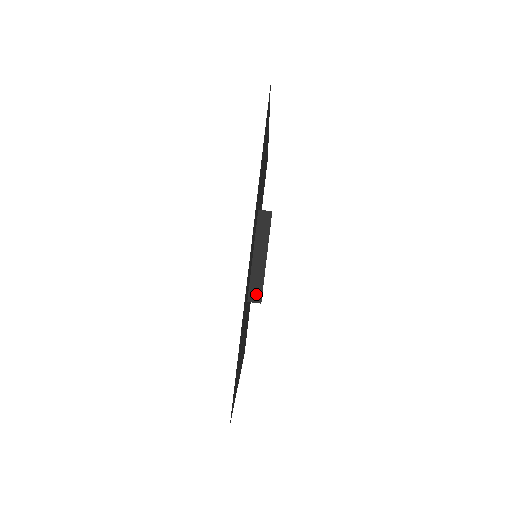
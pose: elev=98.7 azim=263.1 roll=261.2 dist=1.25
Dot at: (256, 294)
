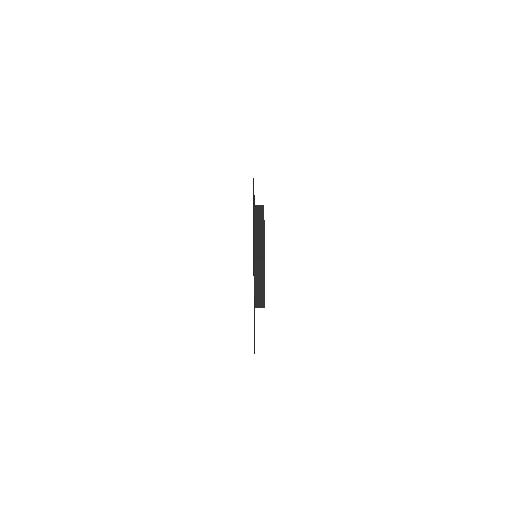
Dot at: (260, 304)
